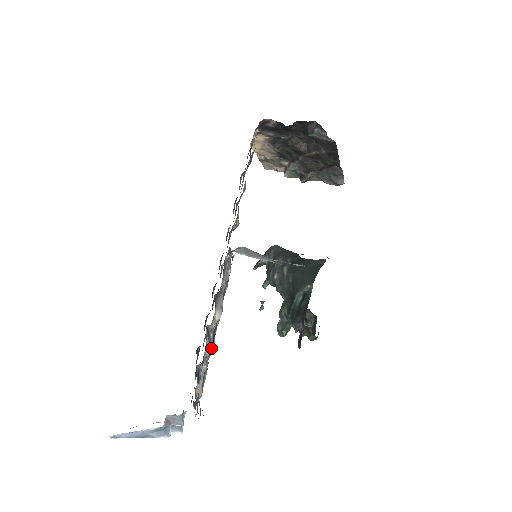
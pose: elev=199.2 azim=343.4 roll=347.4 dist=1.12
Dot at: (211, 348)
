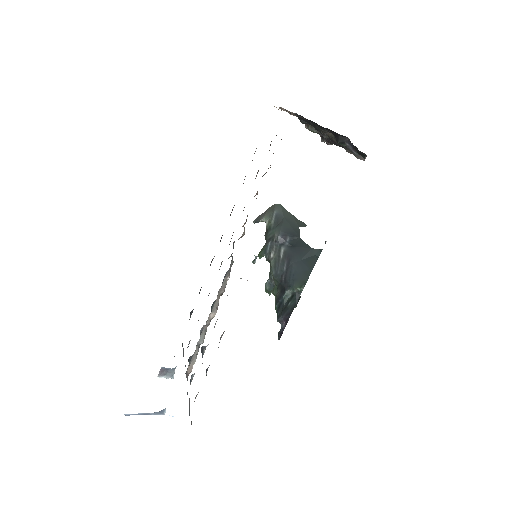
Dot at: (203, 339)
